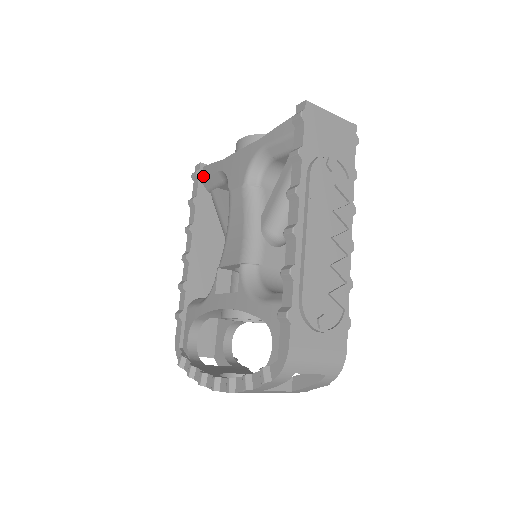
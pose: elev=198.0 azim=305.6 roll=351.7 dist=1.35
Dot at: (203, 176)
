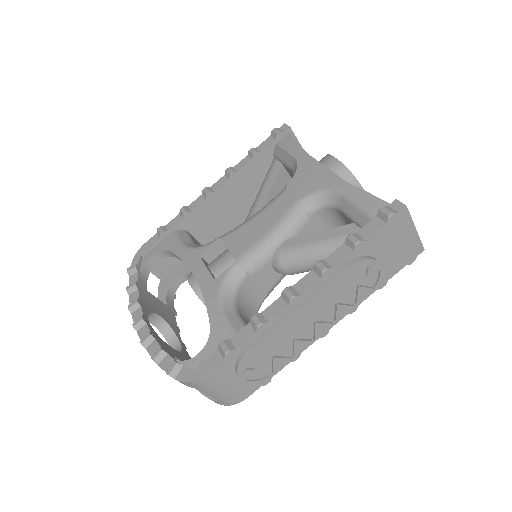
Dot at: (281, 141)
